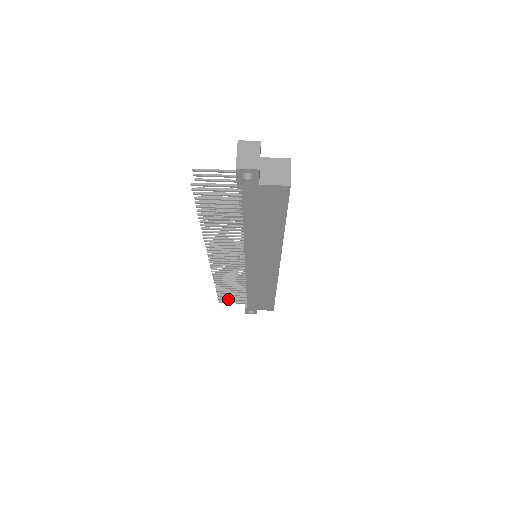
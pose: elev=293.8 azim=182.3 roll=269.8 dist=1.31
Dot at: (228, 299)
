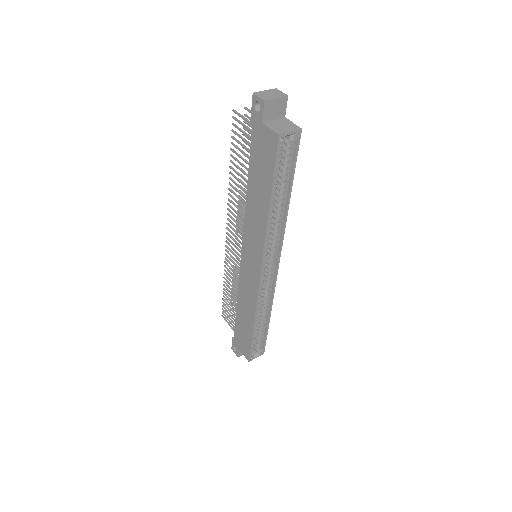
Dot at: (228, 315)
